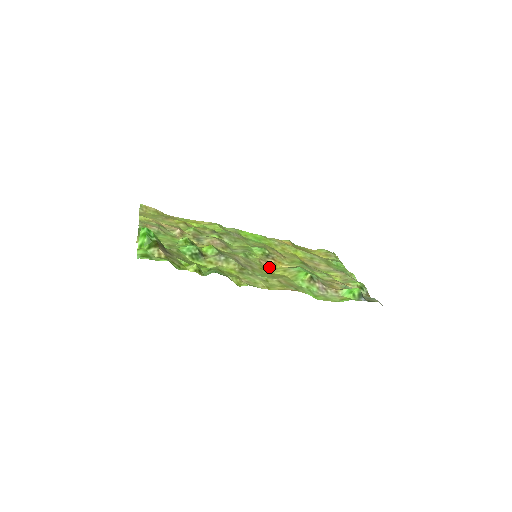
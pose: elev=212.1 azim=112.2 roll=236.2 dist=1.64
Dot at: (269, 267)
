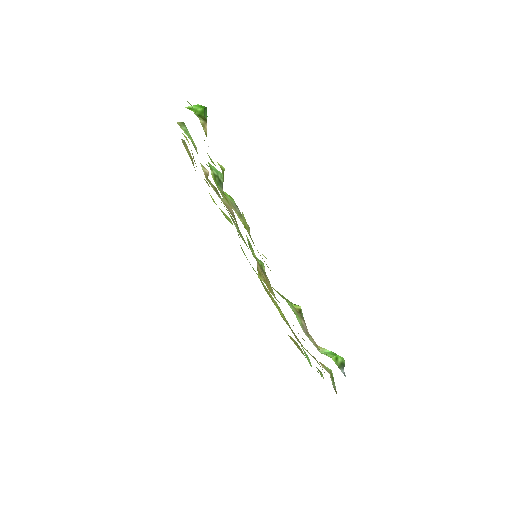
Dot at: (261, 275)
